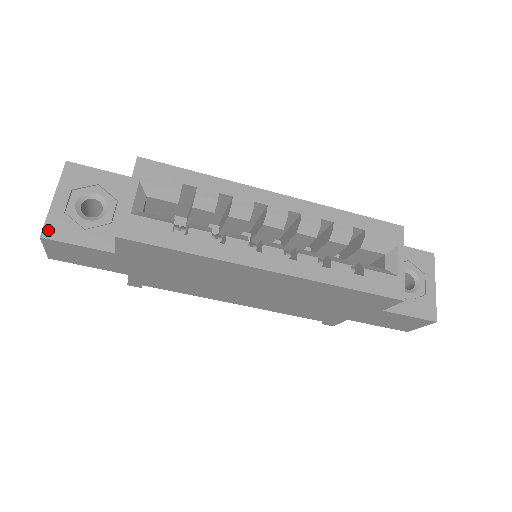
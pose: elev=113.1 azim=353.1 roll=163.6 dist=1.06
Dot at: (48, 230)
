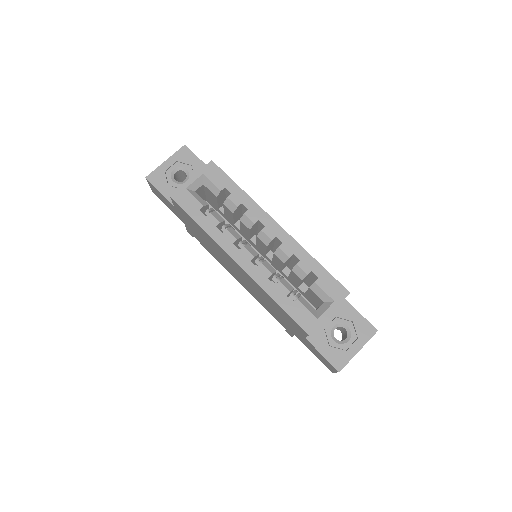
Dot at: (151, 176)
